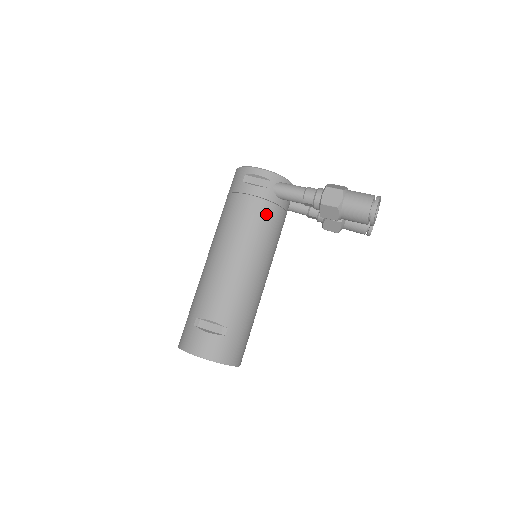
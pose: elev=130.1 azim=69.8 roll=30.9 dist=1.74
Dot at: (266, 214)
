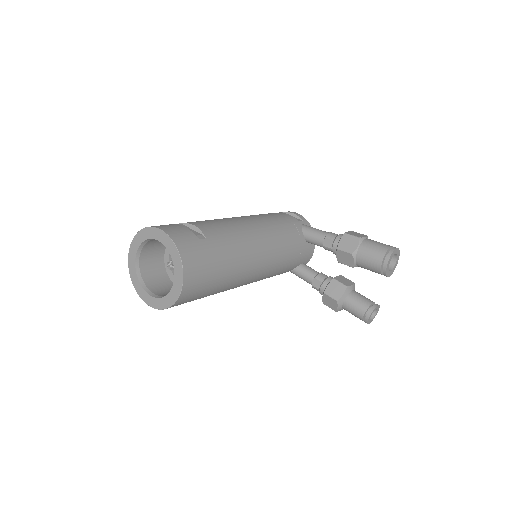
Dot at: (288, 228)
